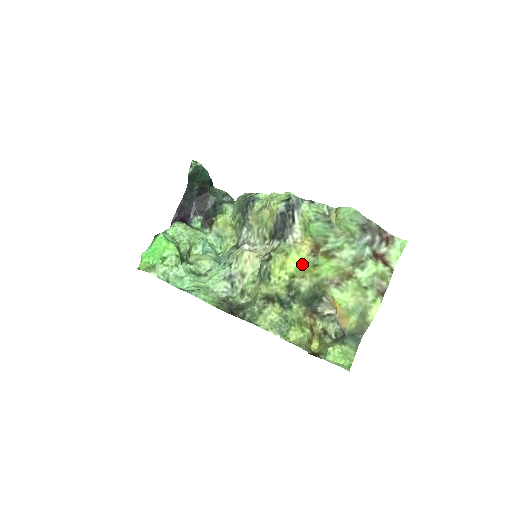
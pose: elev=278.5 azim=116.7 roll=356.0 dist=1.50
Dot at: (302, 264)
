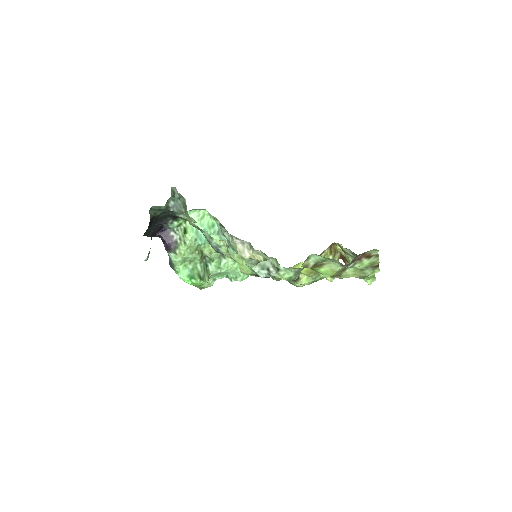
Dot at: occluded
